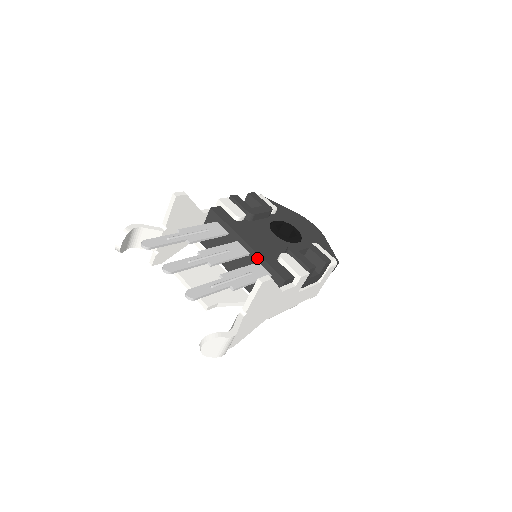
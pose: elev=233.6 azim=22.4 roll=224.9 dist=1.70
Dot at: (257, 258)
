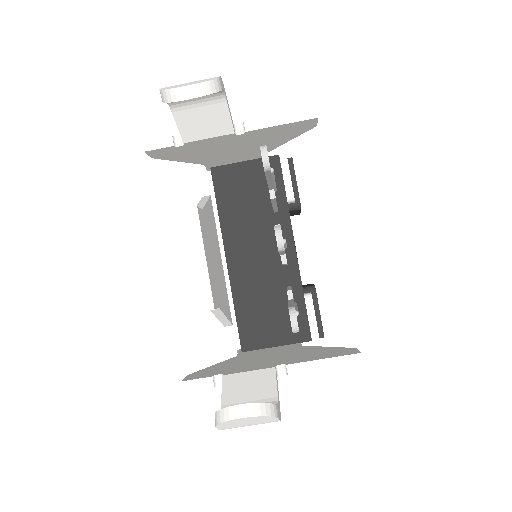
Dot at: (294, 280)
